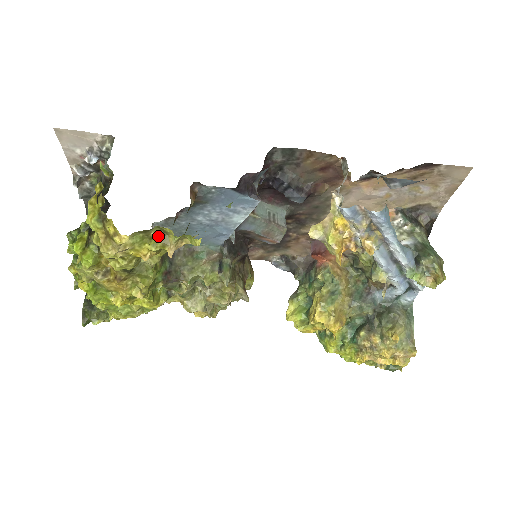
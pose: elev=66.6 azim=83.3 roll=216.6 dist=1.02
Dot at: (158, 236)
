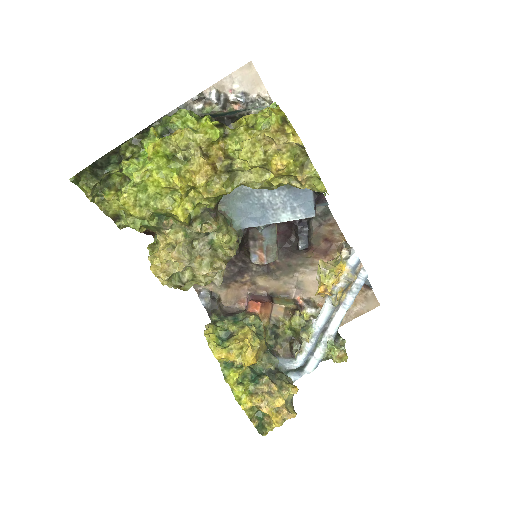
Dot at: (301, 164)
